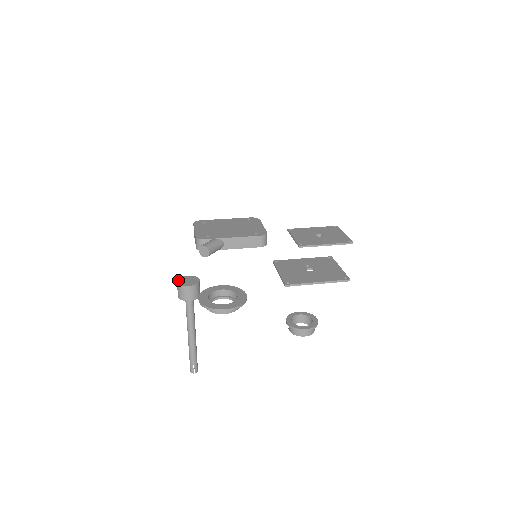
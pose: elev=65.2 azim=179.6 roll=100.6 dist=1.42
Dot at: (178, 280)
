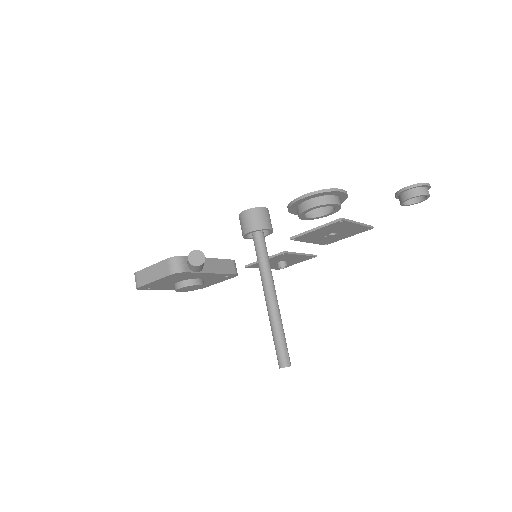
Dot at: (242, 212)
